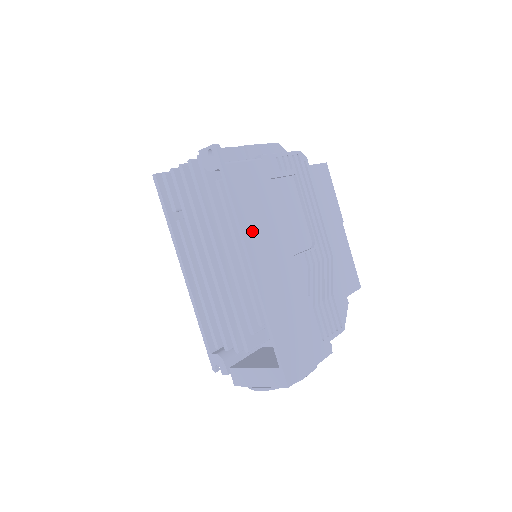
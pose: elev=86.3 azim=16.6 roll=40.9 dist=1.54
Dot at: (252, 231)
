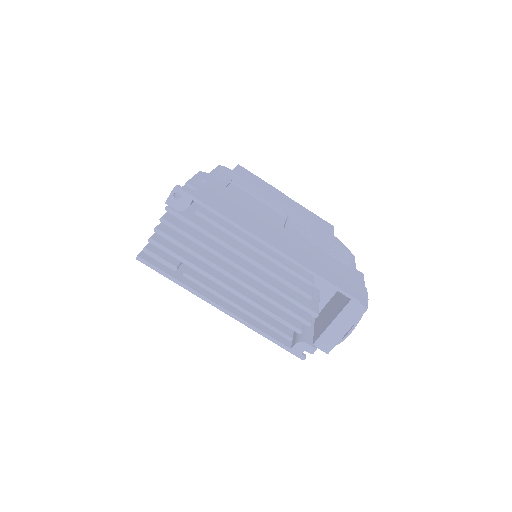
Dot at: (250, 226)
